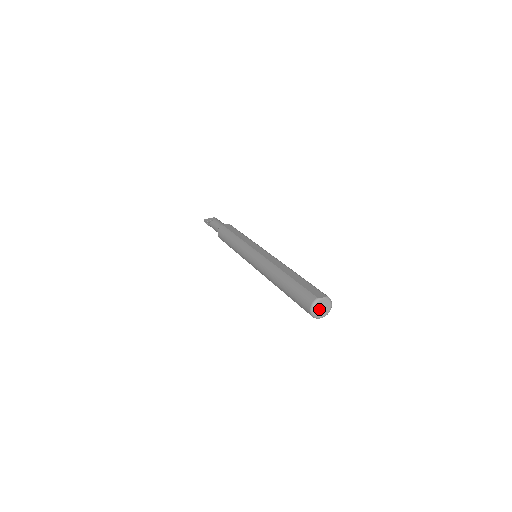
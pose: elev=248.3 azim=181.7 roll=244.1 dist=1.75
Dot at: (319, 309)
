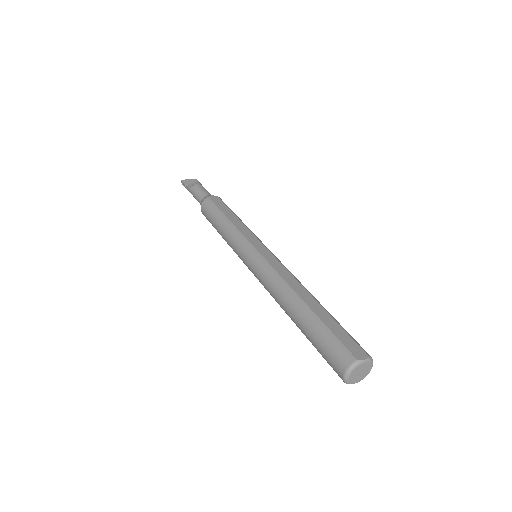
Dot at: (356, 374)
